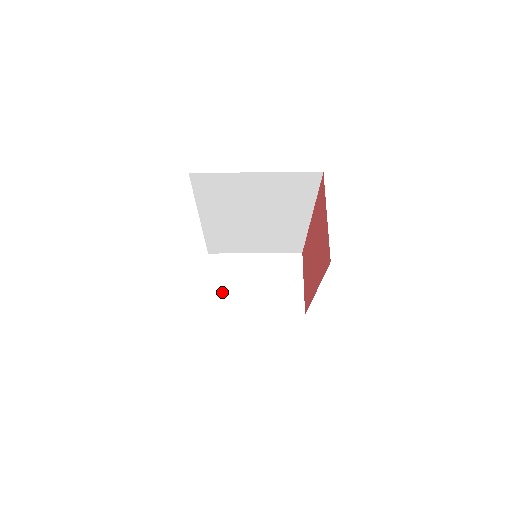
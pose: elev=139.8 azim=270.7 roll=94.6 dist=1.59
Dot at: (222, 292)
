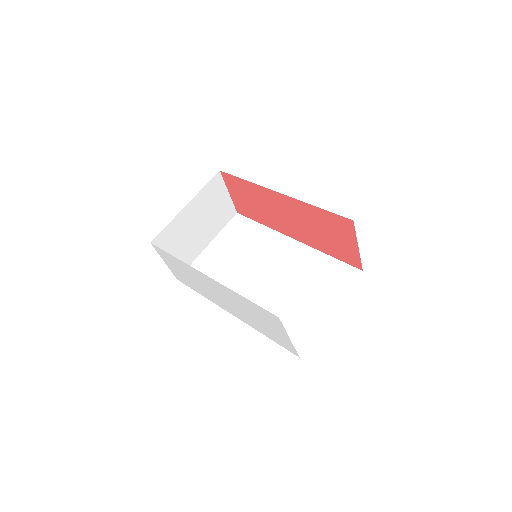
Dot at: (178, 256)
